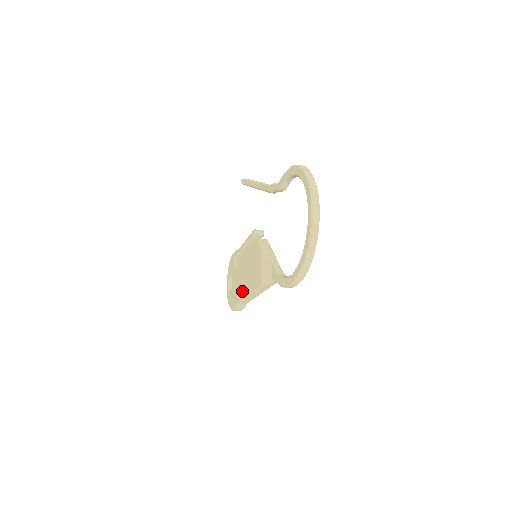
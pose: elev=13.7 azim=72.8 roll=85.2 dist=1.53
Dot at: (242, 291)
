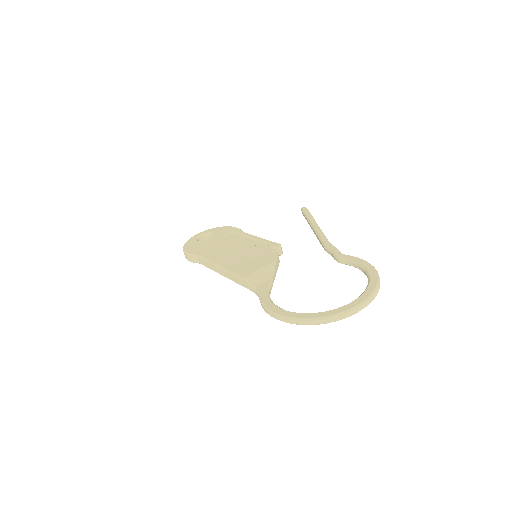
Dot at: (214, 256)
